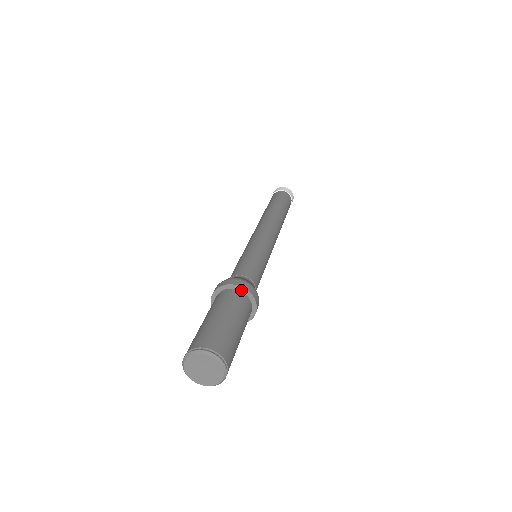
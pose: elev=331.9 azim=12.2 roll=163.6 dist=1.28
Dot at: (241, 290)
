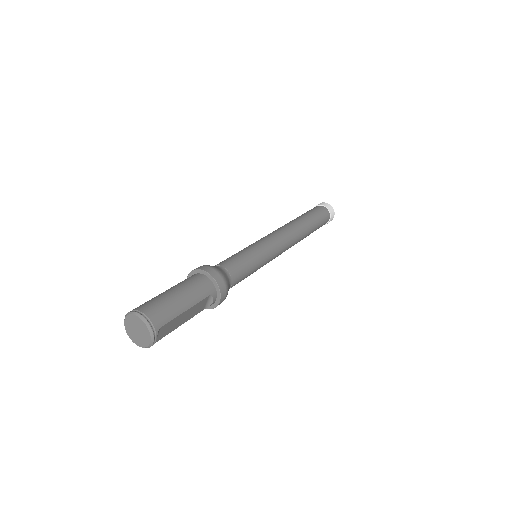
Dot at: (196, 273)
